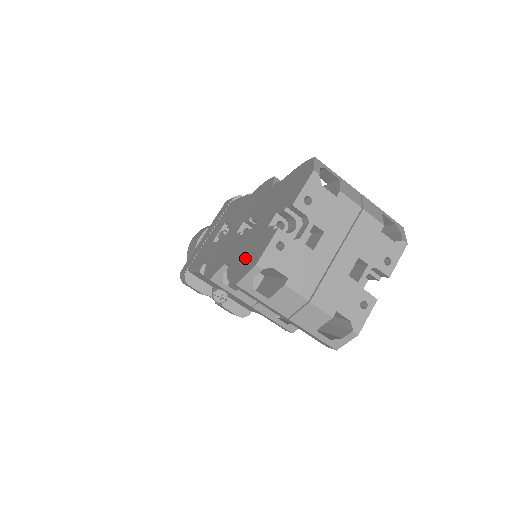
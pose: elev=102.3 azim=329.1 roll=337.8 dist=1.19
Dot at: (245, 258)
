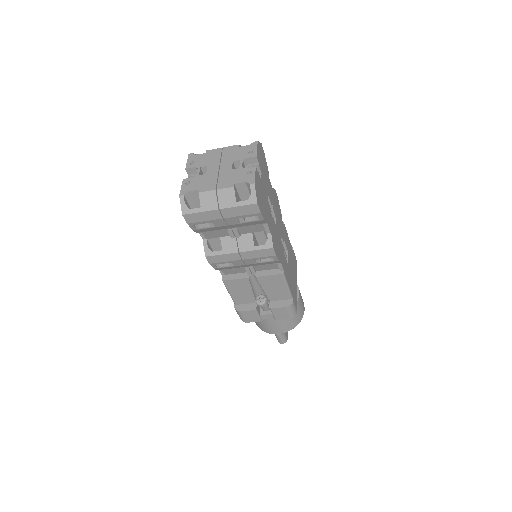
Dot at: occluded
